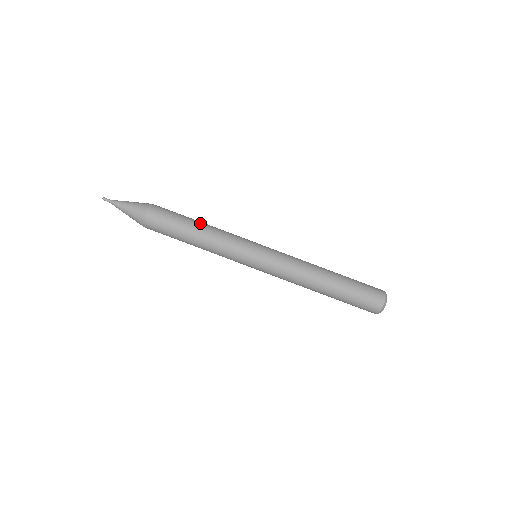
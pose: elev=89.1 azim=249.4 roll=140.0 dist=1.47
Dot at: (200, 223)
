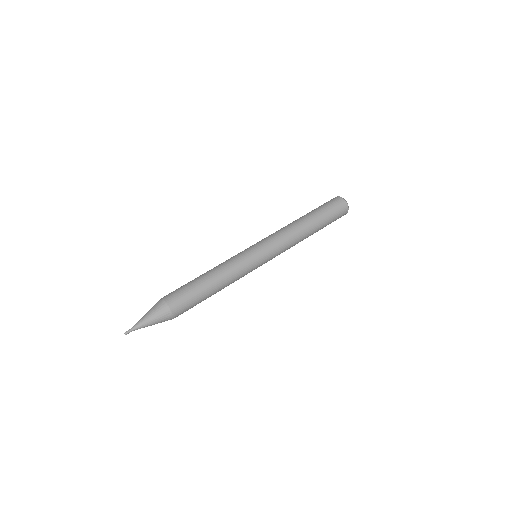
Dot at: (204, 273)
